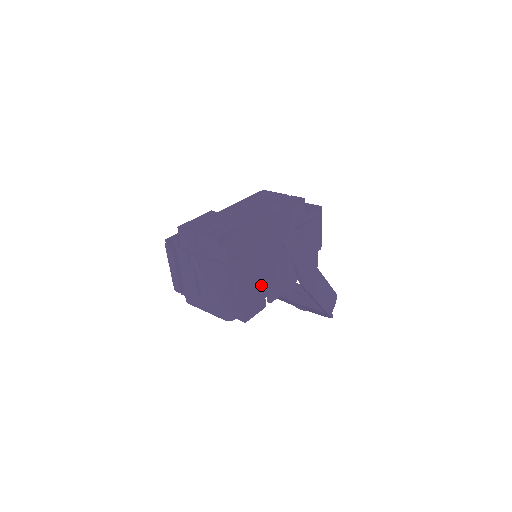
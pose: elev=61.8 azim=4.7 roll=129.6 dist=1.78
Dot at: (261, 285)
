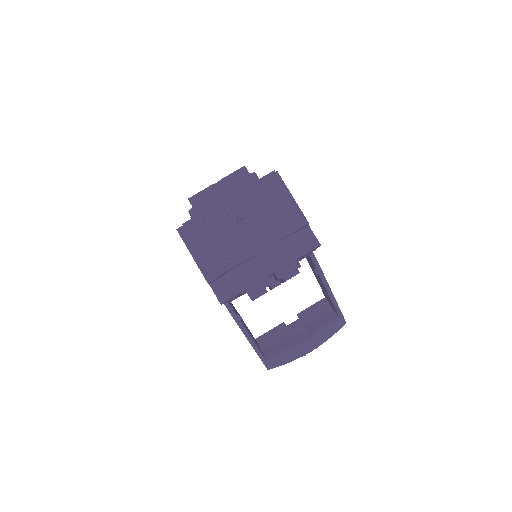
Dot at: occluded
